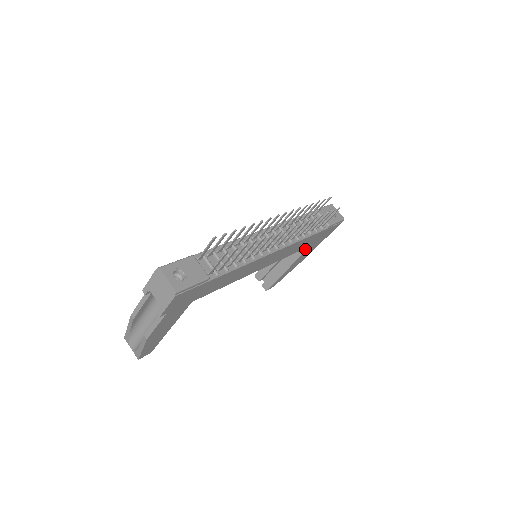
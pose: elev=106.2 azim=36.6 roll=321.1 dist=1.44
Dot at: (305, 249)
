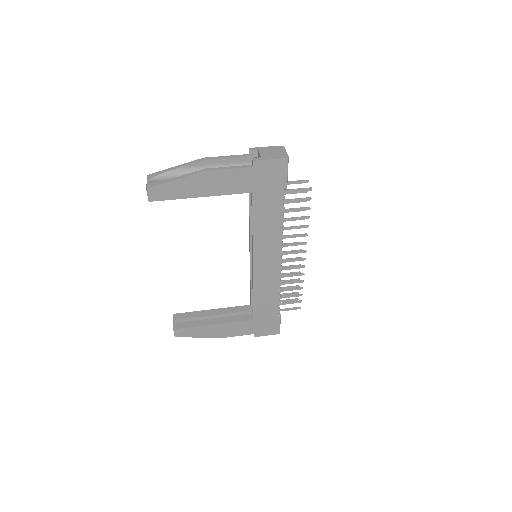
Dot at: (245, 319)
